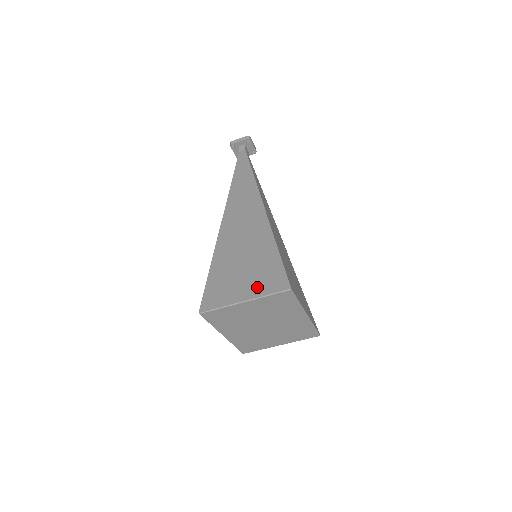
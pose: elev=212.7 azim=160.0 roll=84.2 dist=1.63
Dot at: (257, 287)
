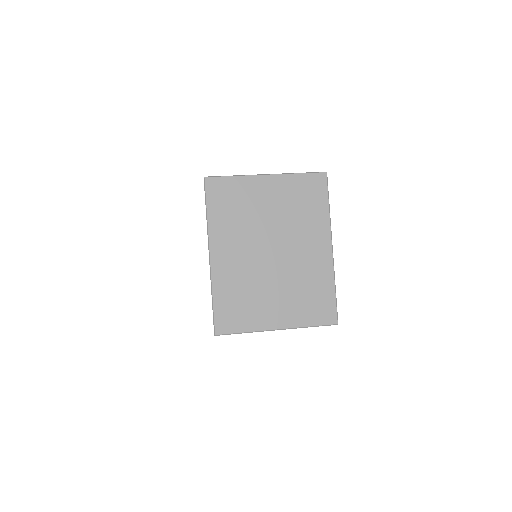
Dot at: occluded
